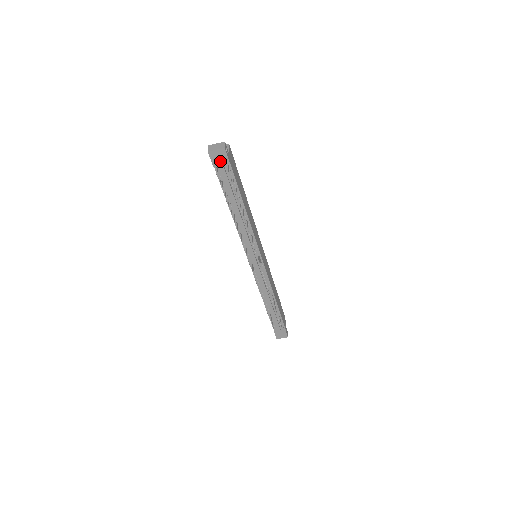
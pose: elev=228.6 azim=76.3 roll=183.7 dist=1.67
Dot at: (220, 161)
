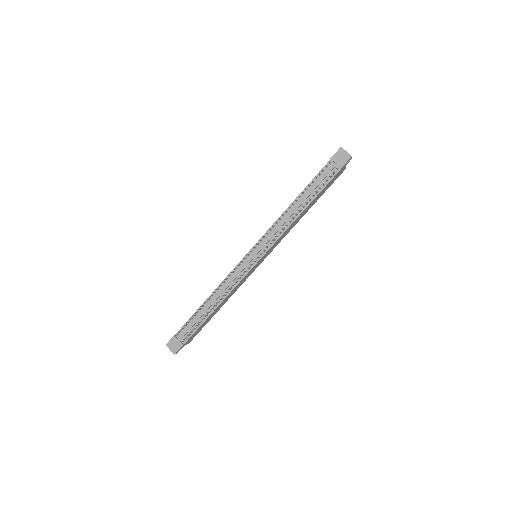
Dot at: (339, 160)
